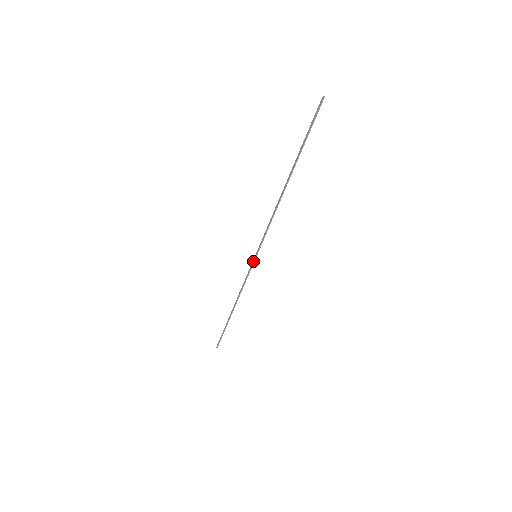
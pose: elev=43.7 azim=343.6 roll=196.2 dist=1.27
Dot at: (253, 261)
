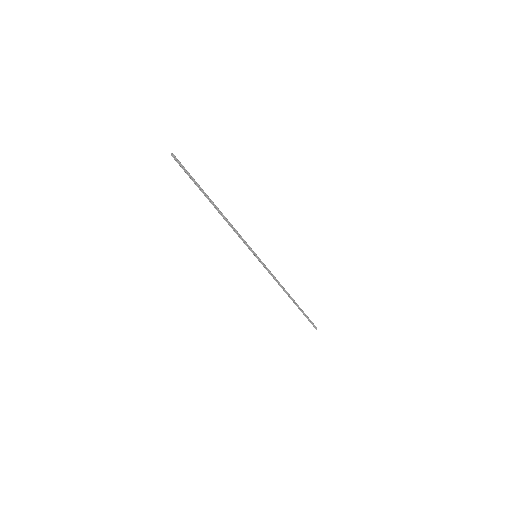
Dot at: (258, 260)
